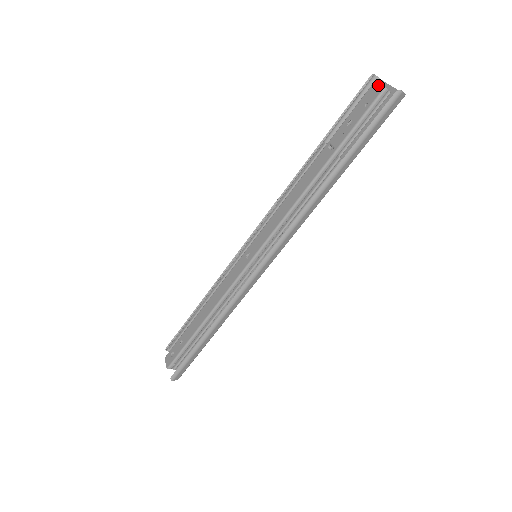
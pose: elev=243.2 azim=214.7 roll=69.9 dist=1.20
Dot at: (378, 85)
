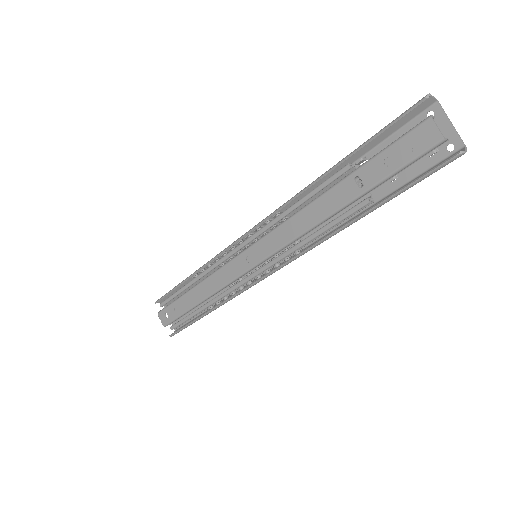
Dot at: (435, 129)
